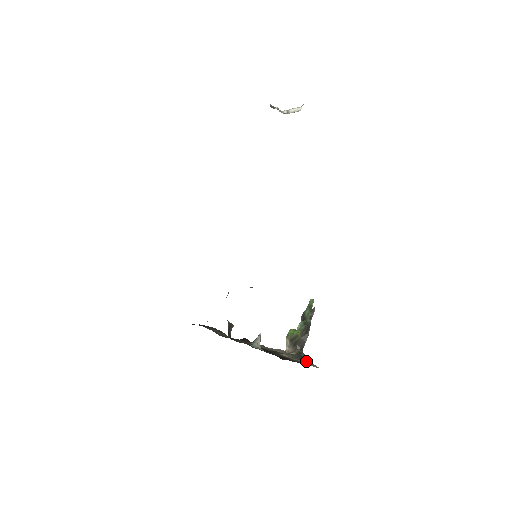
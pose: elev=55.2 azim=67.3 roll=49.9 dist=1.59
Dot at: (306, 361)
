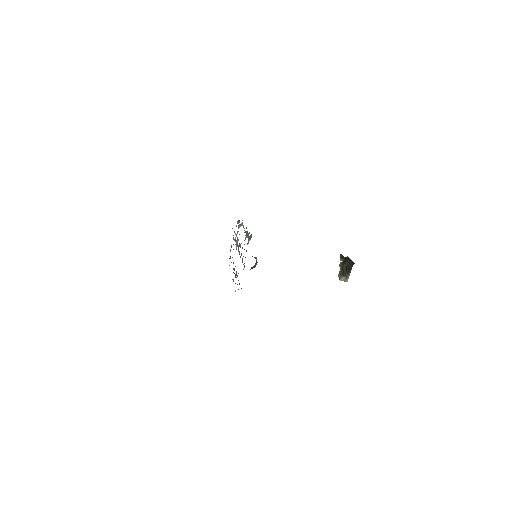
Dot at: occluded
